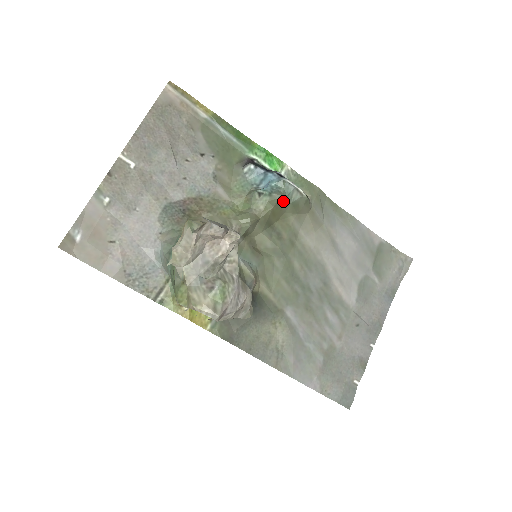
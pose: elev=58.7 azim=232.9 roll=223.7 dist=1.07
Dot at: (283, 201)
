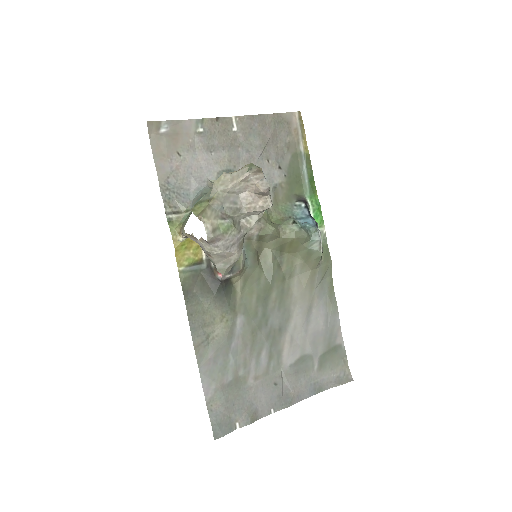
Dot at: (305, 241)
